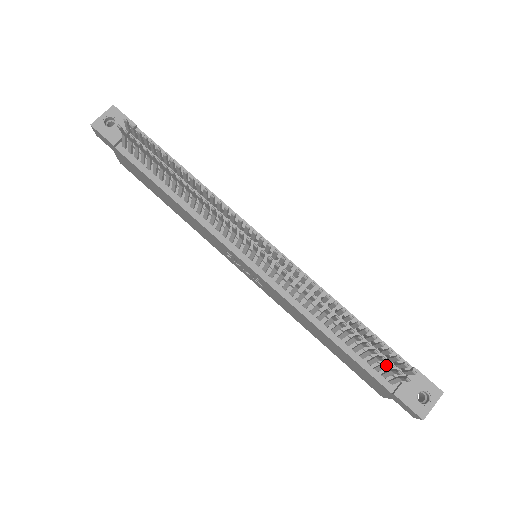
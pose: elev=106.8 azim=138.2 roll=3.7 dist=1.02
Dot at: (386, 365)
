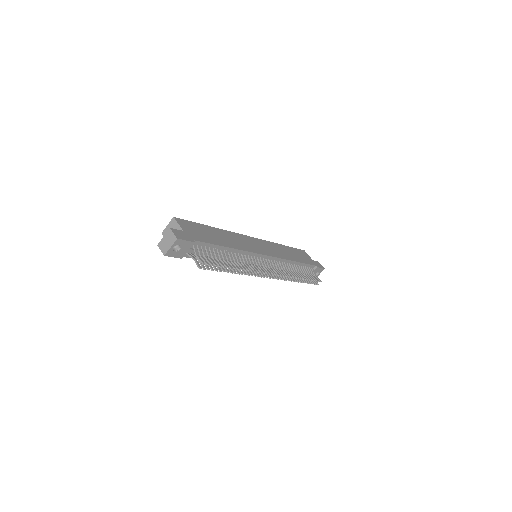
Dot at: occluded
